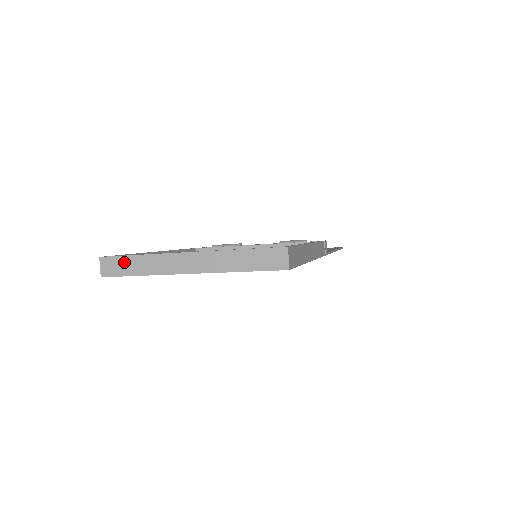
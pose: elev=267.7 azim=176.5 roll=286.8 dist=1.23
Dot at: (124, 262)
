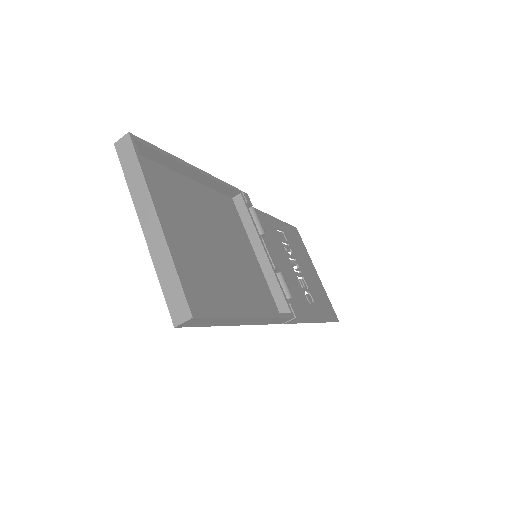
Dot at: (132, 159)
